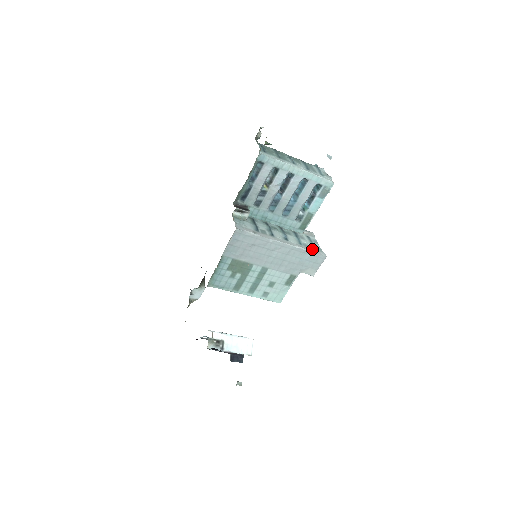
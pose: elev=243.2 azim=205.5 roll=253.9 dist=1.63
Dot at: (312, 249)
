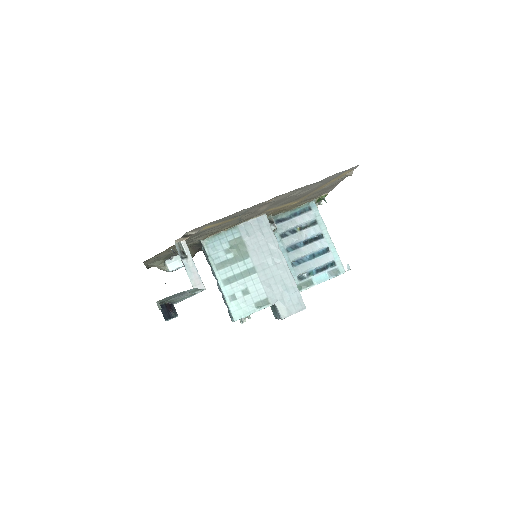
Dot at: occluded
